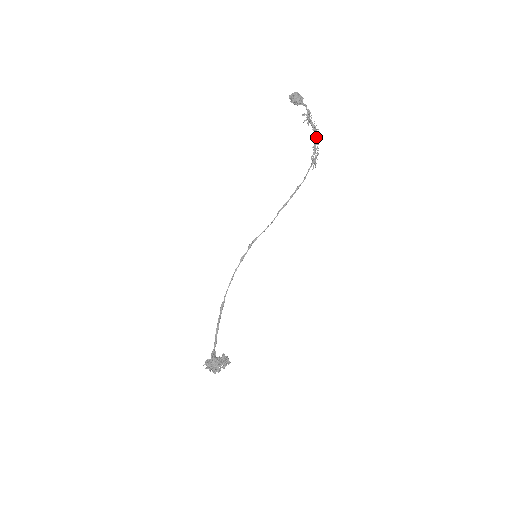
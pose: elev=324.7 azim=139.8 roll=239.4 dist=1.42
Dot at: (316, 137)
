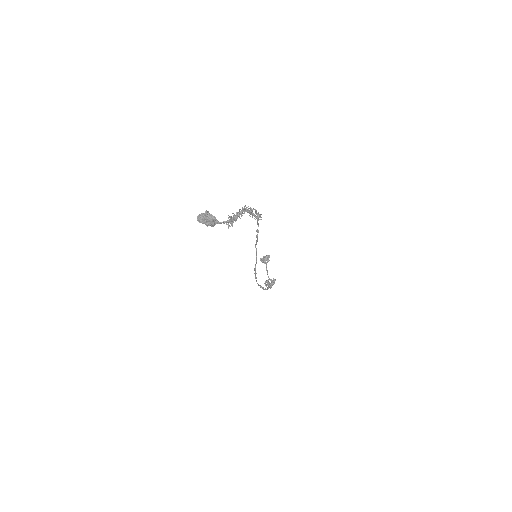
Dot at: (247, 211)
